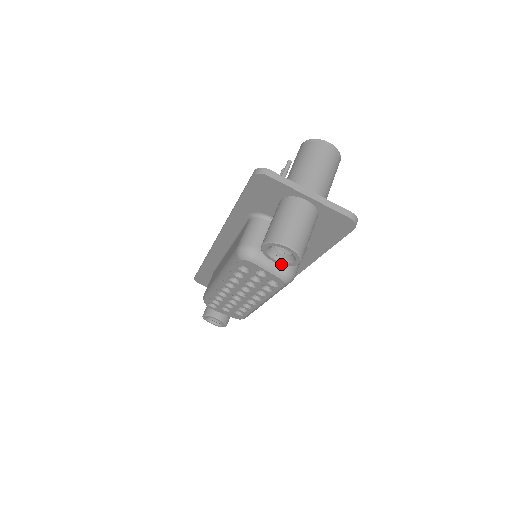
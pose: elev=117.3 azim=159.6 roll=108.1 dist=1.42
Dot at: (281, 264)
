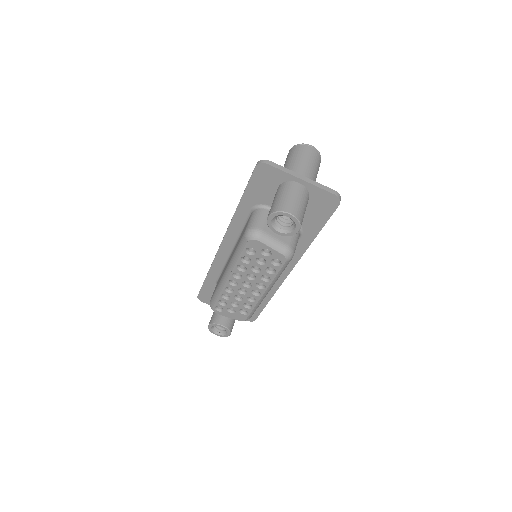
Dot at: occluded
